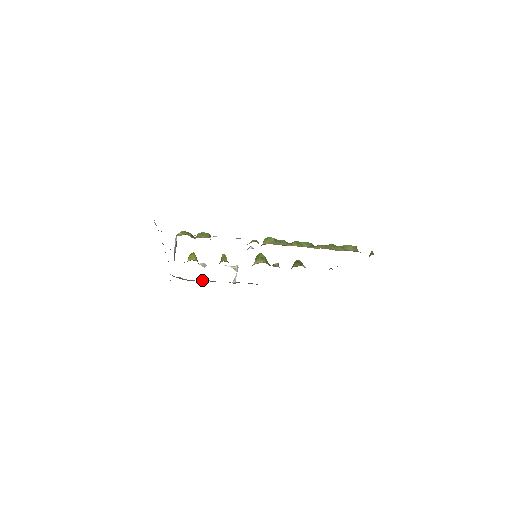
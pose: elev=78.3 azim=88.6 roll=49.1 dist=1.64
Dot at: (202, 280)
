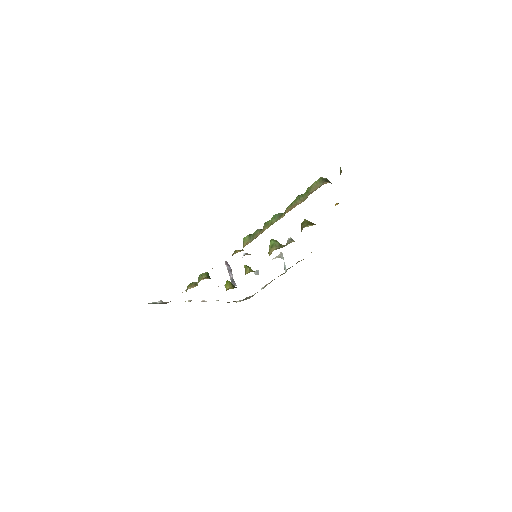
Dot at: (262, 288)
